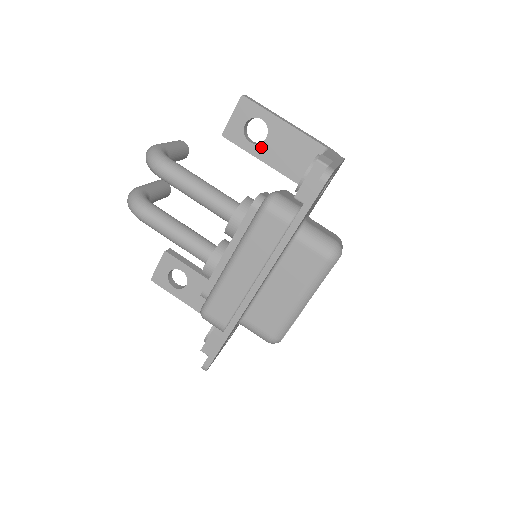
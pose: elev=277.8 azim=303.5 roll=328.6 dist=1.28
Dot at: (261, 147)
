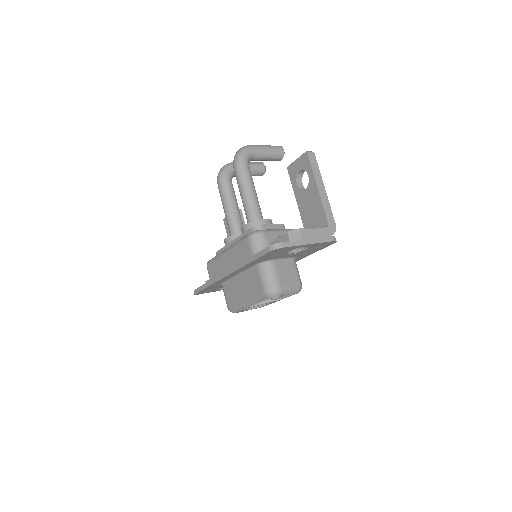
Dot at: (300, 193)
